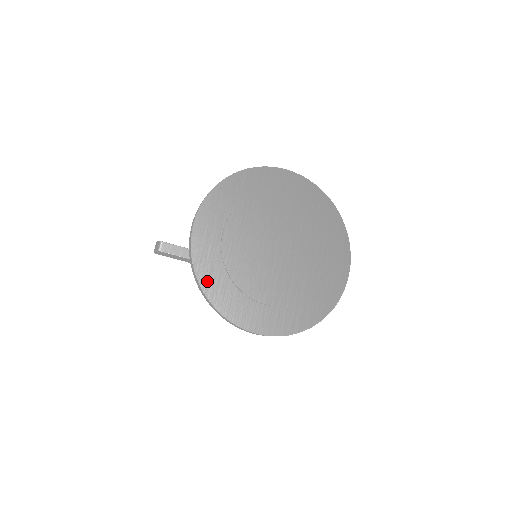
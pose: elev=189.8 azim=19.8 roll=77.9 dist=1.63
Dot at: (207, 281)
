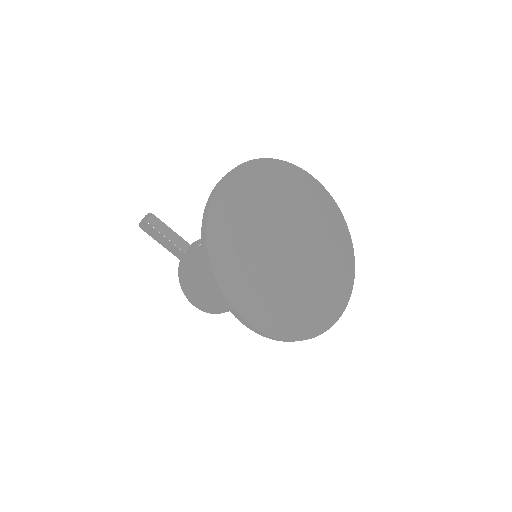
Dot at: (215, 244)
